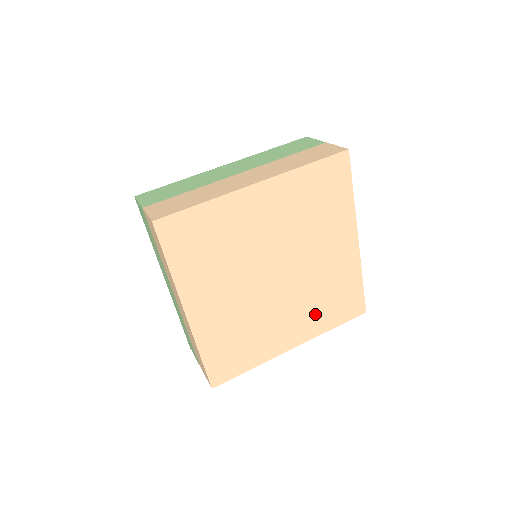
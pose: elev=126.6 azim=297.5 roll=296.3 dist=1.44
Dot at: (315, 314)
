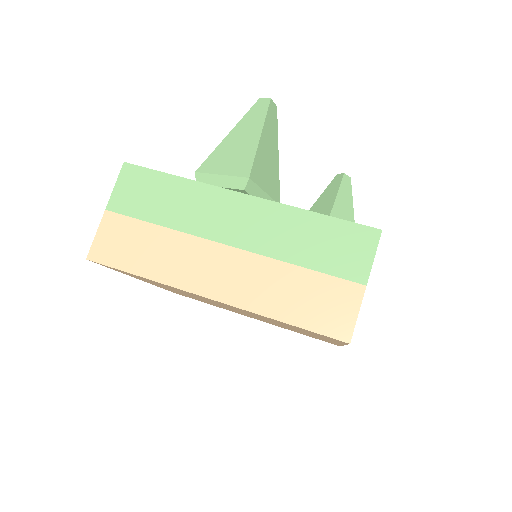
Dot at: occluded
